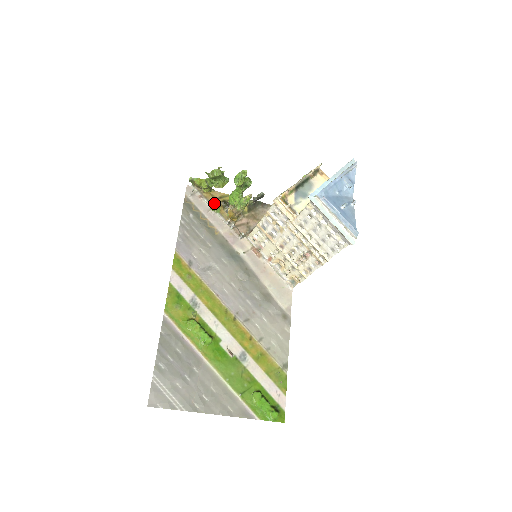
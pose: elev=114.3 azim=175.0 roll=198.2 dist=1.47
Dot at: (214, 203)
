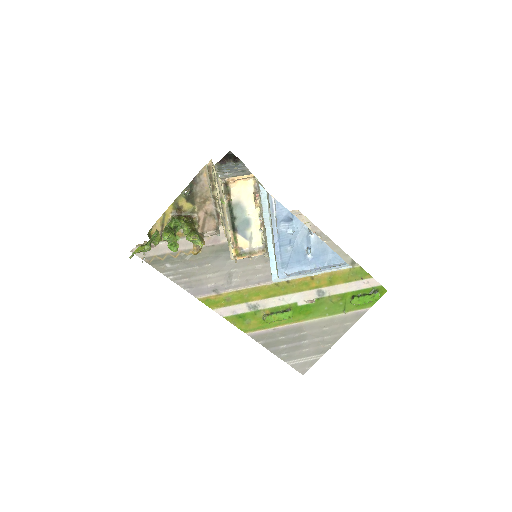
Dot at: occluded
